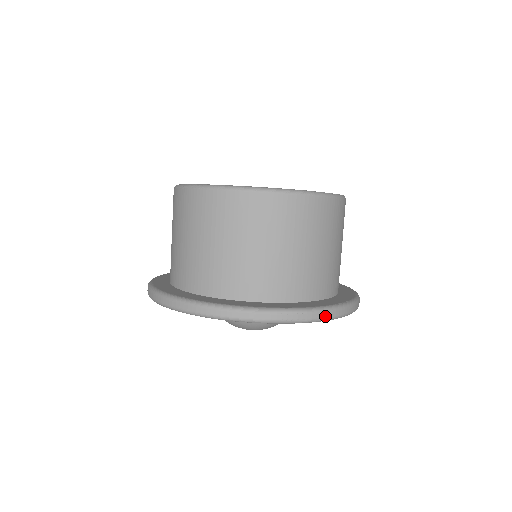
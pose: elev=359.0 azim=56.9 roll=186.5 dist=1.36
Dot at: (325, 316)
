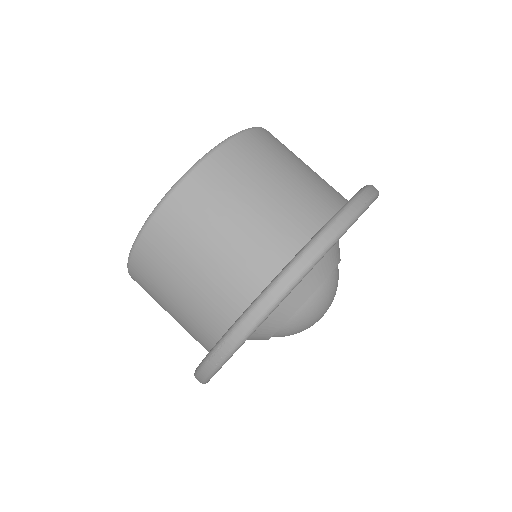
Dot at: (375, 189)
